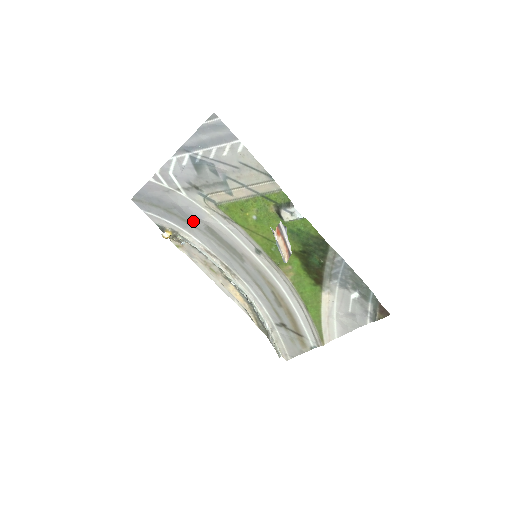
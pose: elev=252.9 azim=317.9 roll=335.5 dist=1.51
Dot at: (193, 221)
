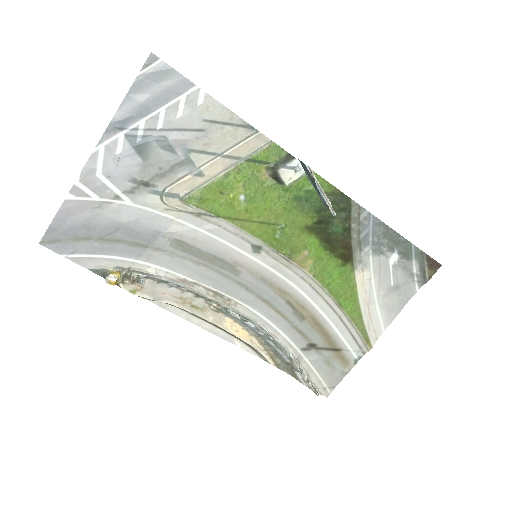
Dot at: (150, 240)
